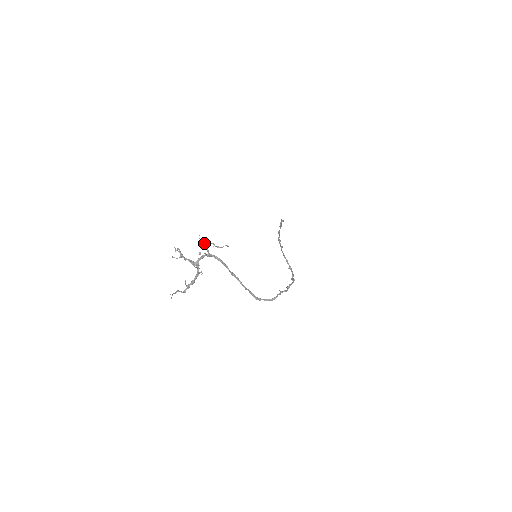
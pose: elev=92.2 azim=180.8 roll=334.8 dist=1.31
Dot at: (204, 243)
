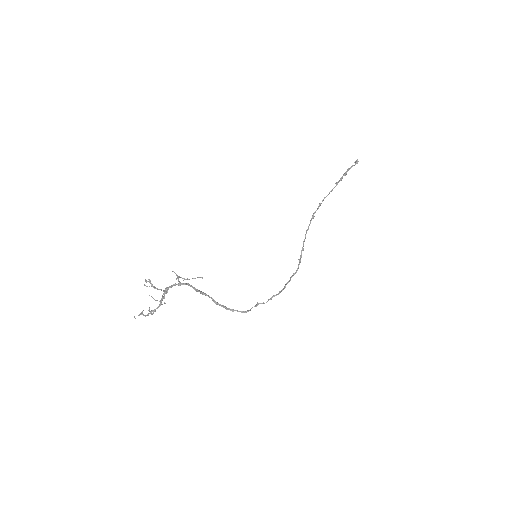
Dot at: (176, 275)
